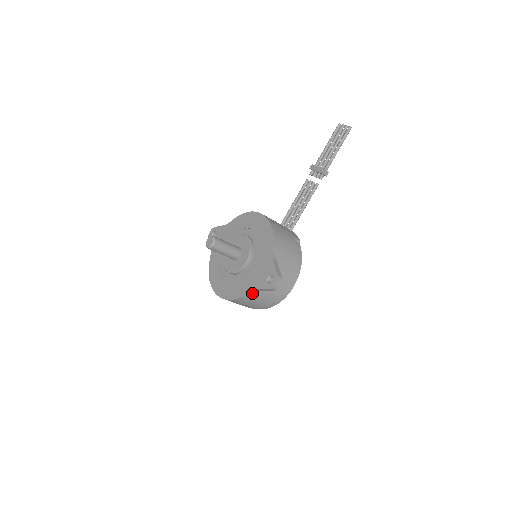
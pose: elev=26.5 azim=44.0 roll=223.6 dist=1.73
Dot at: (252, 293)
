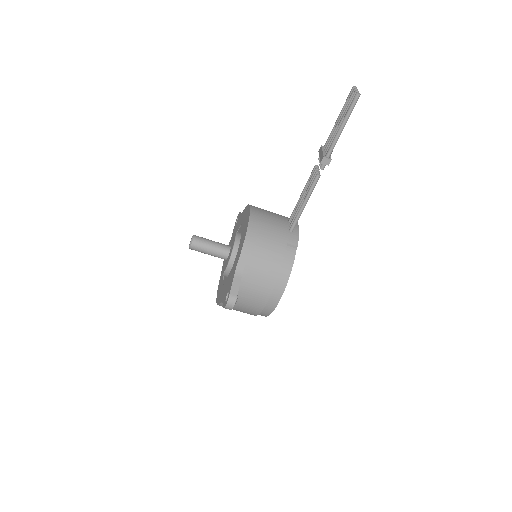
Dot at: occluded
